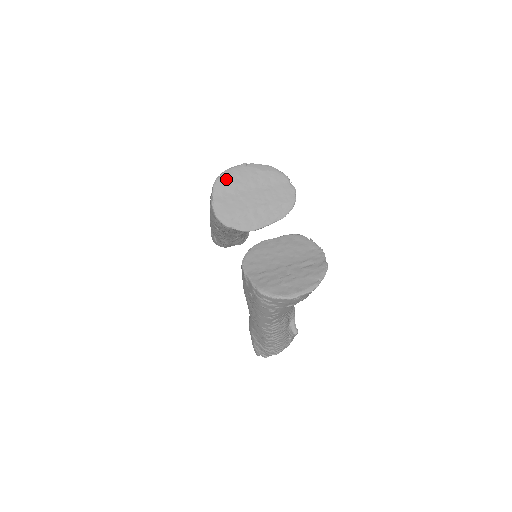
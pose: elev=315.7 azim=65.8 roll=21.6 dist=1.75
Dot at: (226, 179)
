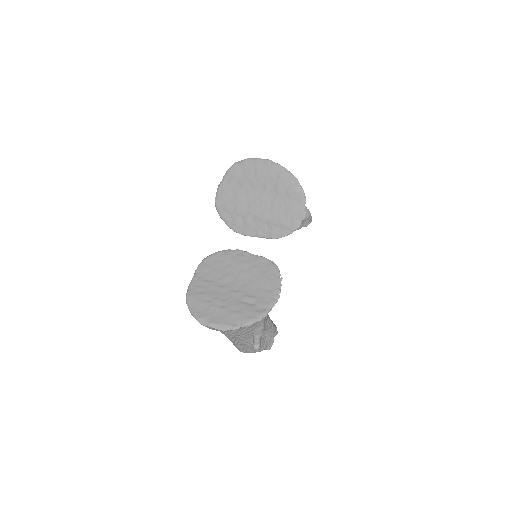
Dot at: (243, 168)
